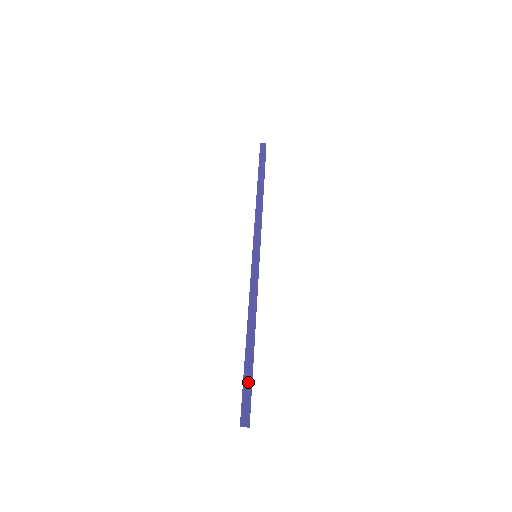
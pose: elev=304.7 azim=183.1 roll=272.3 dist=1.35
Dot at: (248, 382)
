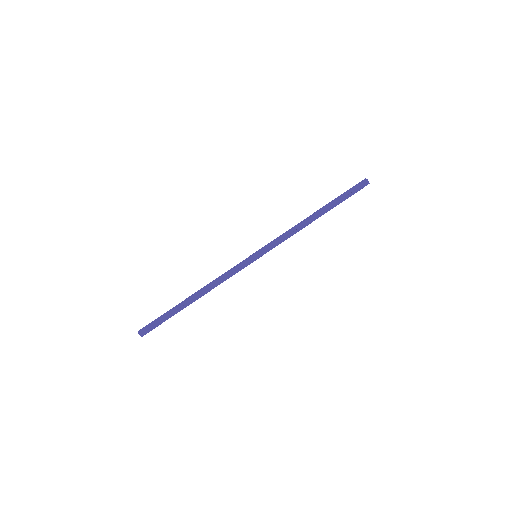
Dot at: (165, 318)
